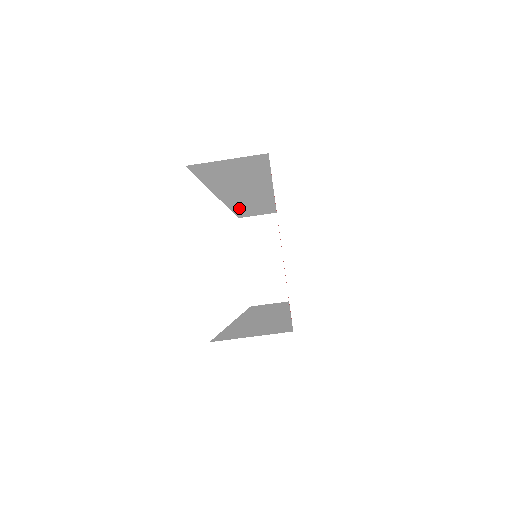
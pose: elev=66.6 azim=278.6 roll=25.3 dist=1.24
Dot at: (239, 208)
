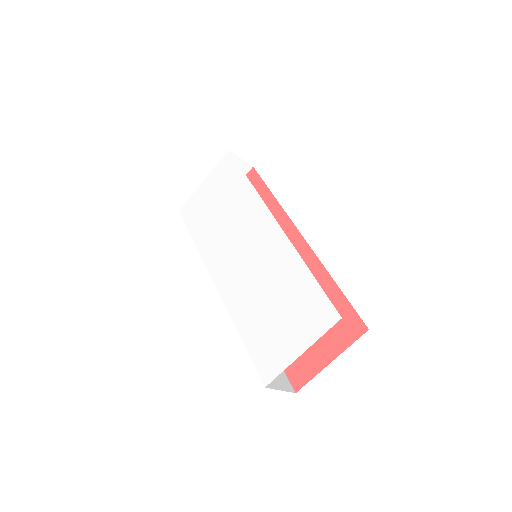
Dot at: occluded
